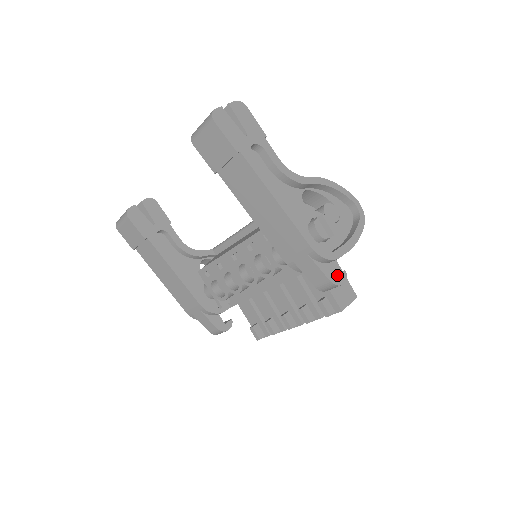
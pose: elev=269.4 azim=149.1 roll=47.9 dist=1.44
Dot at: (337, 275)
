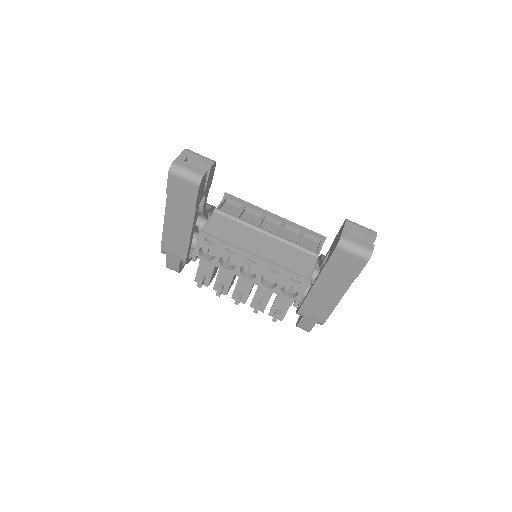
Dot at: occluded
